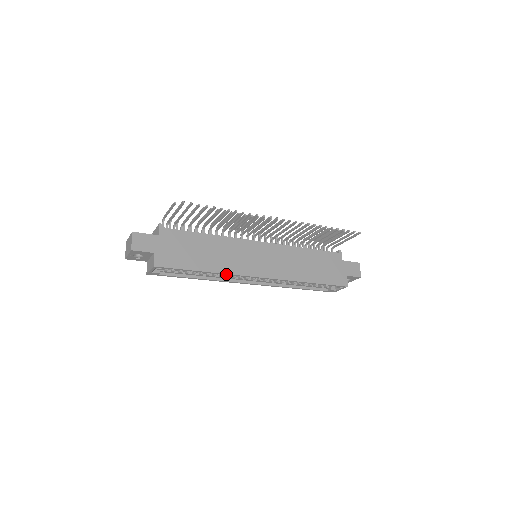
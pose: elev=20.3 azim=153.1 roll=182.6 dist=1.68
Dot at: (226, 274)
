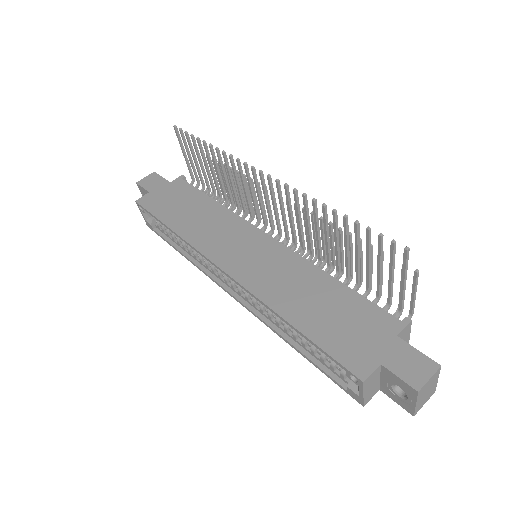
Dot at: (188, 243)
